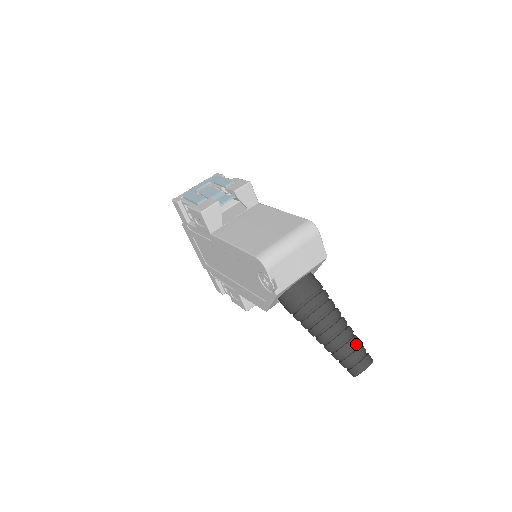
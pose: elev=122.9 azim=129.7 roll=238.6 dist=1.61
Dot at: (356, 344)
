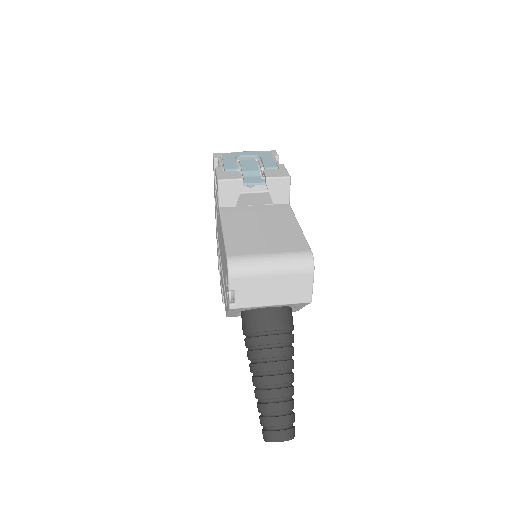
Dot at: (285, 410)
